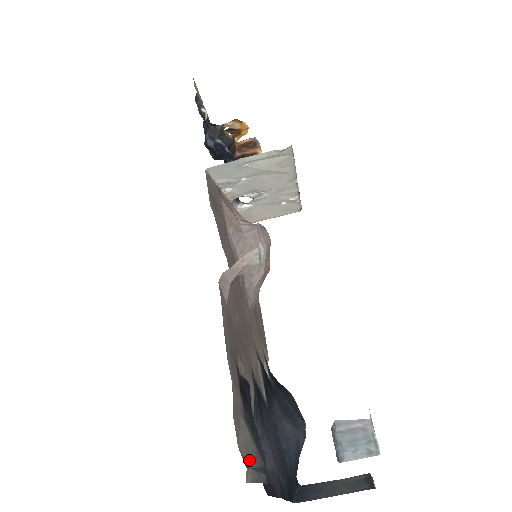
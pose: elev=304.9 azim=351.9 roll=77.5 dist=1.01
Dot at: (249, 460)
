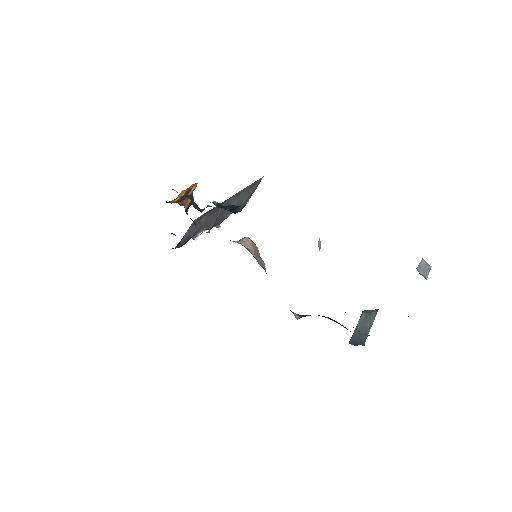
Dot at: occluded
